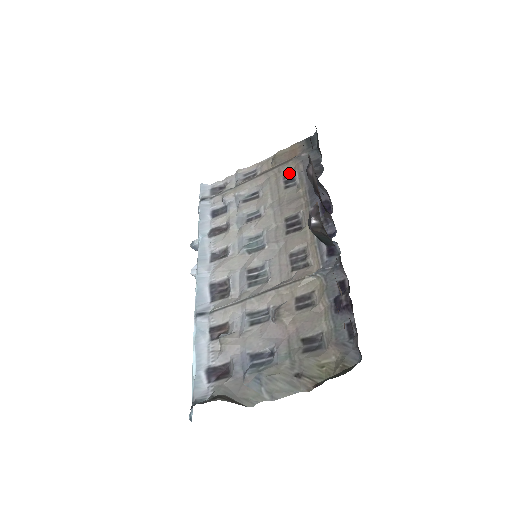
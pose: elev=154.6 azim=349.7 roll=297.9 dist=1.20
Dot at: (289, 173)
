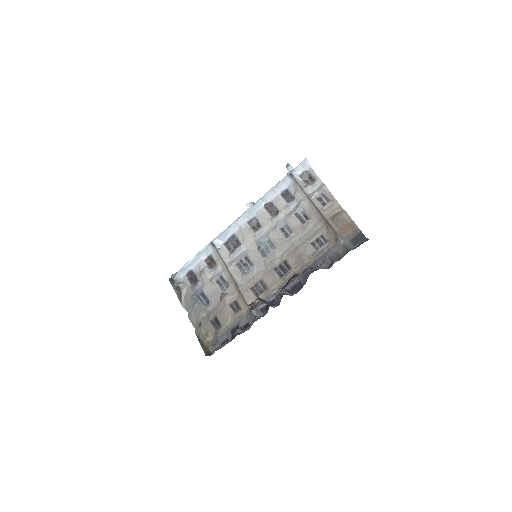
Dot at: (327, 237)
